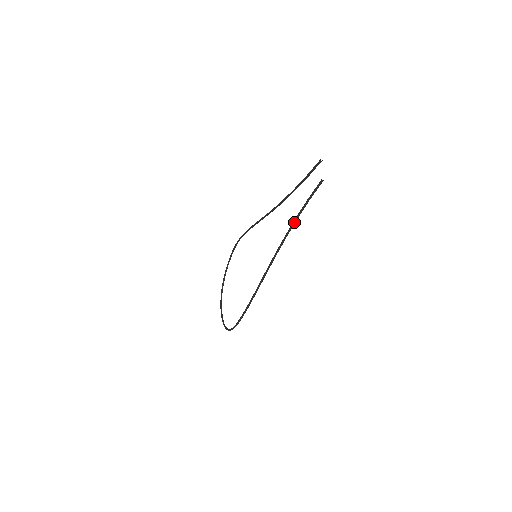
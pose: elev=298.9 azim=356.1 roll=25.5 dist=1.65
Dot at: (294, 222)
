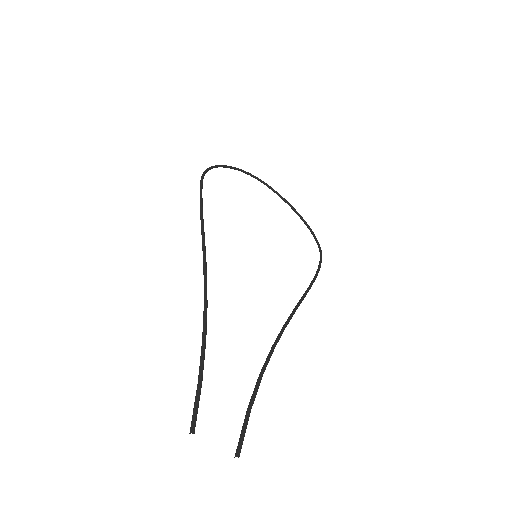
Dot at: (263, 372)
